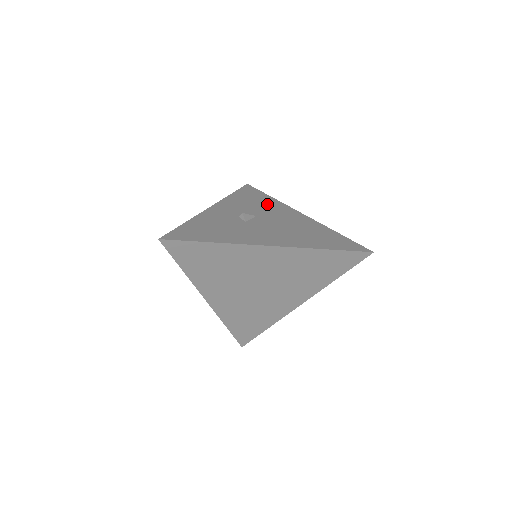
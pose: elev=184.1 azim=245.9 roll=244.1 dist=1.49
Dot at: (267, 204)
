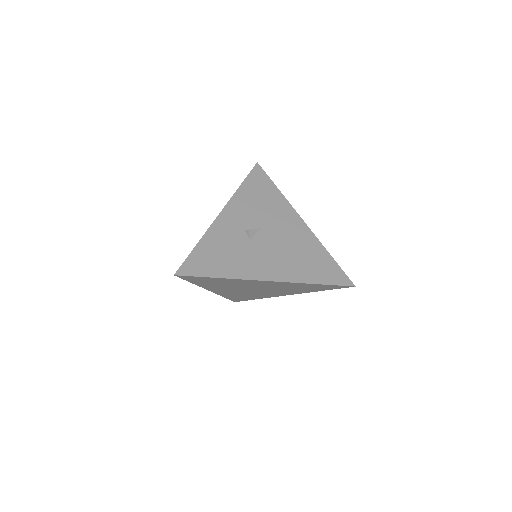
Dot at: (273, 204)
